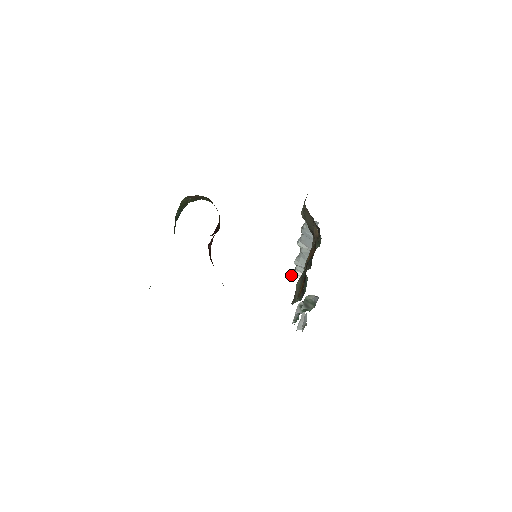
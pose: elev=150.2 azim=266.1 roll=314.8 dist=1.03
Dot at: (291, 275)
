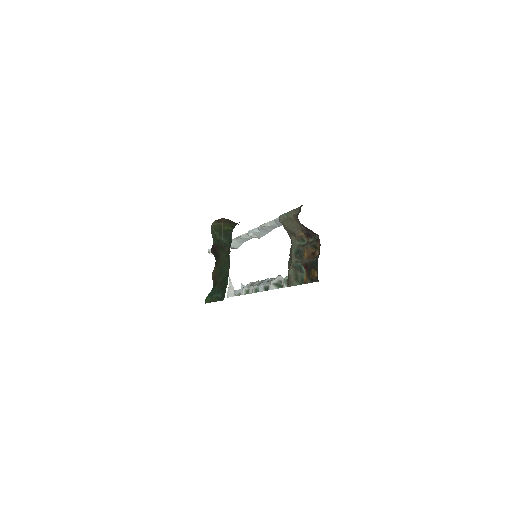
Dot at: occluded
